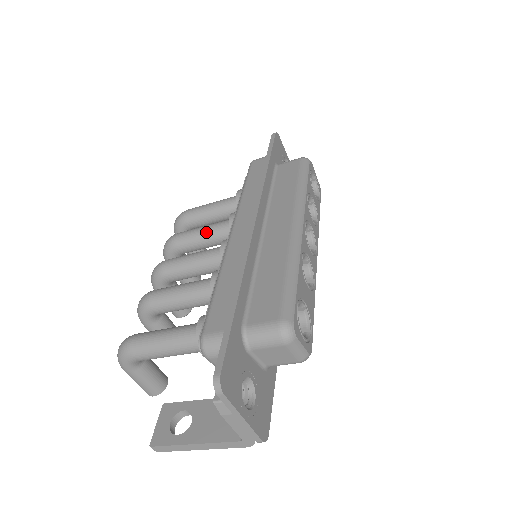
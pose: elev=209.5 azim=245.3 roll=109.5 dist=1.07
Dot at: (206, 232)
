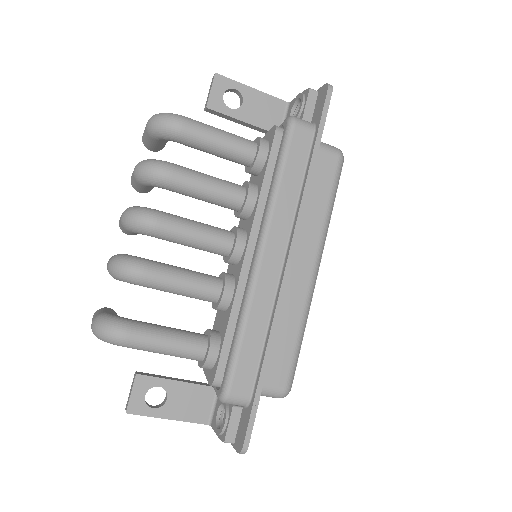
Dot at: (212, 195)
